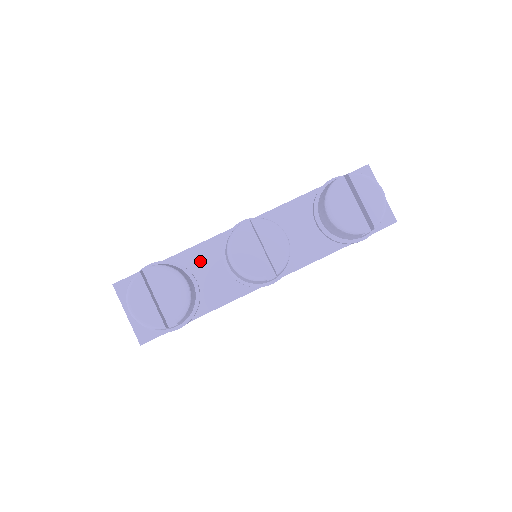
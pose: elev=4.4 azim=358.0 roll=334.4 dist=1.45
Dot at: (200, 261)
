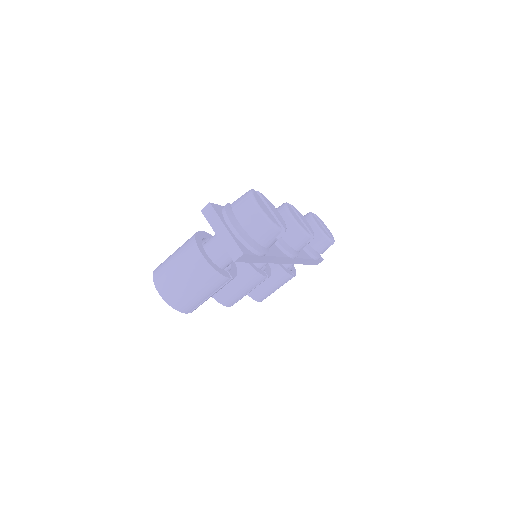
Dot at: occluded
